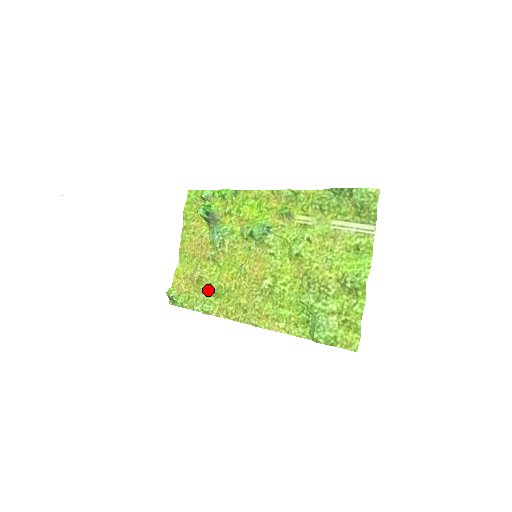
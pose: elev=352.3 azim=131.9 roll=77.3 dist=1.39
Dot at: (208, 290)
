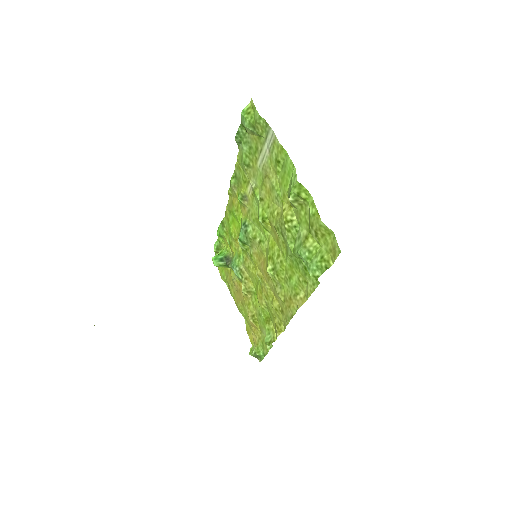
Dot at: (262, 322)
